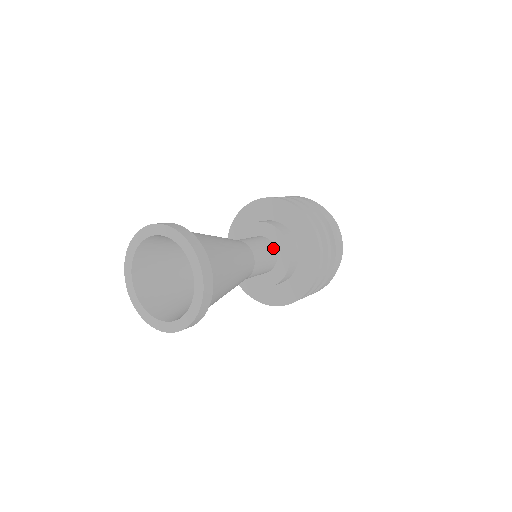
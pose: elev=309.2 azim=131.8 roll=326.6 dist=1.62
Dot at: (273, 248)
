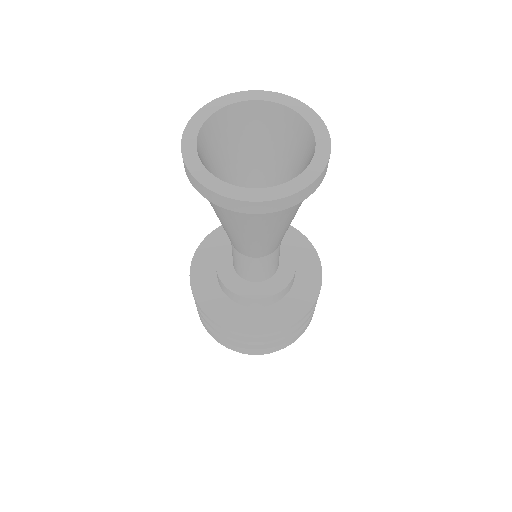
Dot at: occluded
